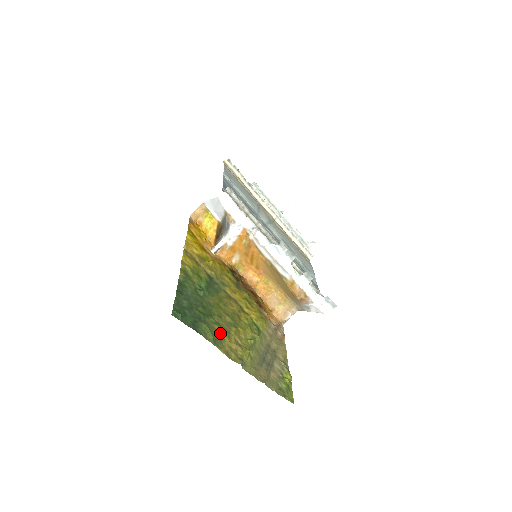
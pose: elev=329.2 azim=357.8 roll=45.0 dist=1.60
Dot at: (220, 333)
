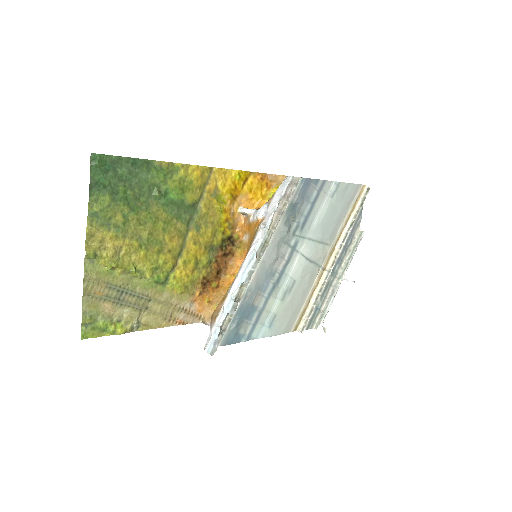
Dot at: (114, 223)
